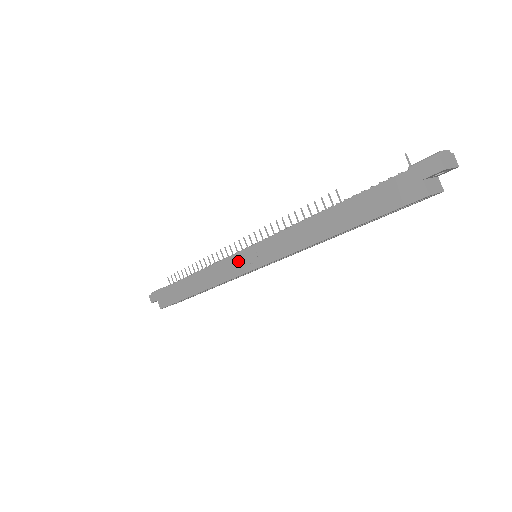
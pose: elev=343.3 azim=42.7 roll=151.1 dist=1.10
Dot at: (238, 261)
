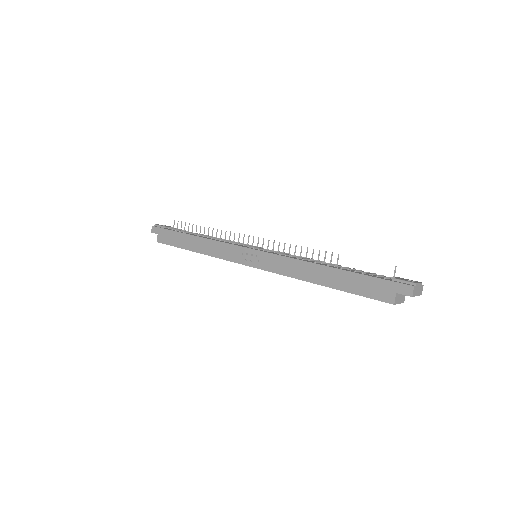
Dot at: (242, 253)
